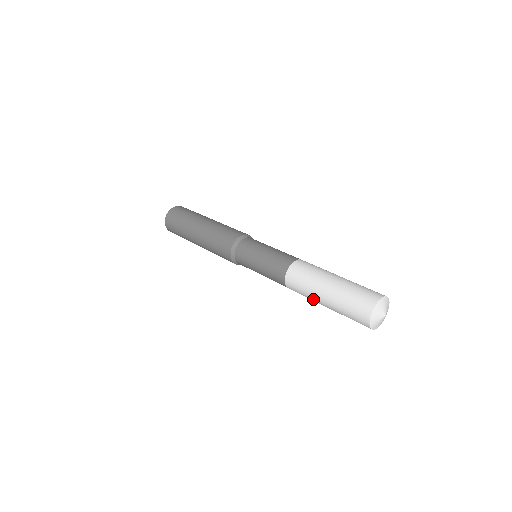
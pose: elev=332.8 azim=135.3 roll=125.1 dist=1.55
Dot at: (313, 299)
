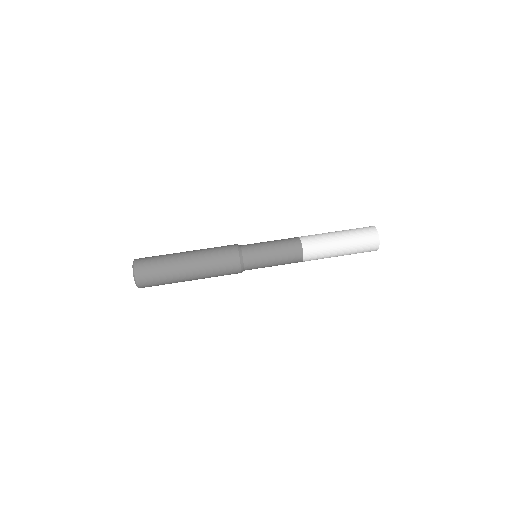
Dot at: (330, 256)
